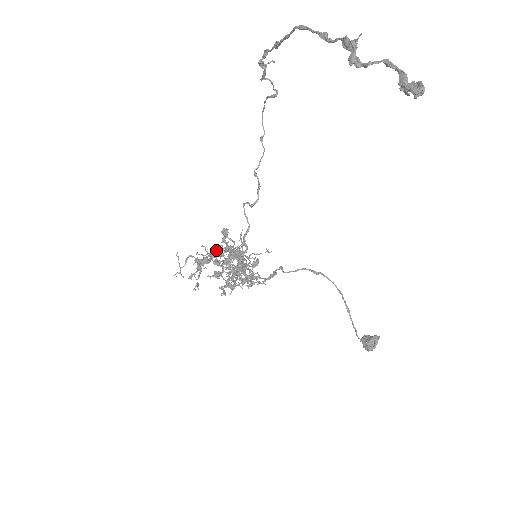
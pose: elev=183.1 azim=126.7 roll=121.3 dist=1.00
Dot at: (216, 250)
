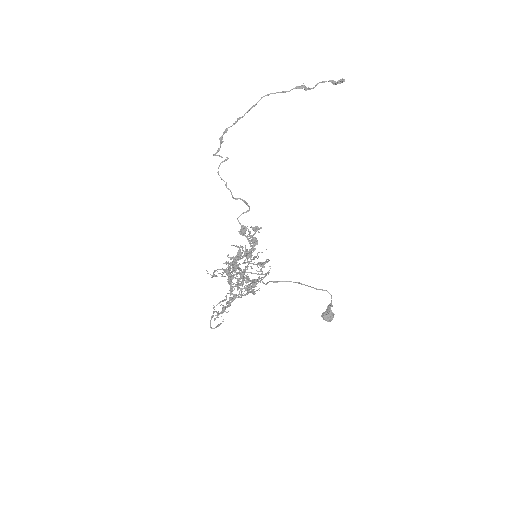
Dot at: (253, 229)
